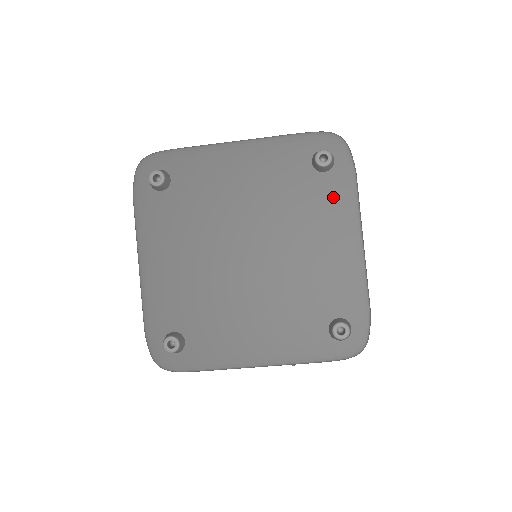
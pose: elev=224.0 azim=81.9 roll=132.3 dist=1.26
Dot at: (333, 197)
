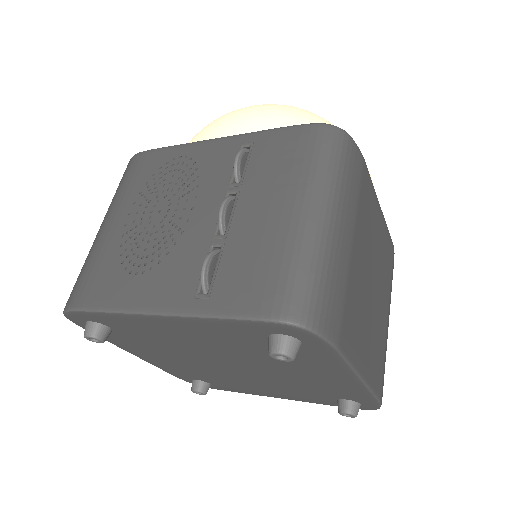
Dot at: (312, 359)
